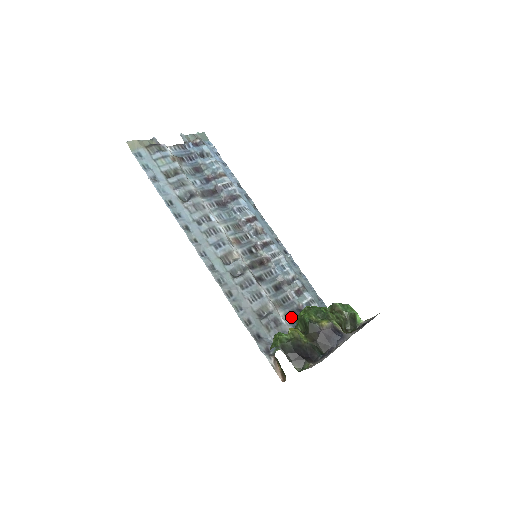
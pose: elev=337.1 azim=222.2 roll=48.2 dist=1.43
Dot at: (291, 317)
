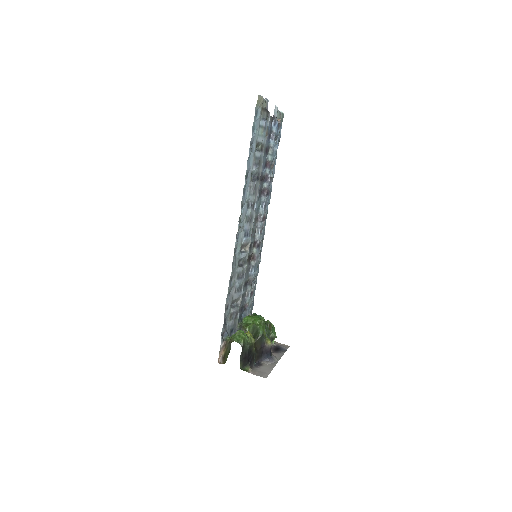
Dot at: (240, 311)
